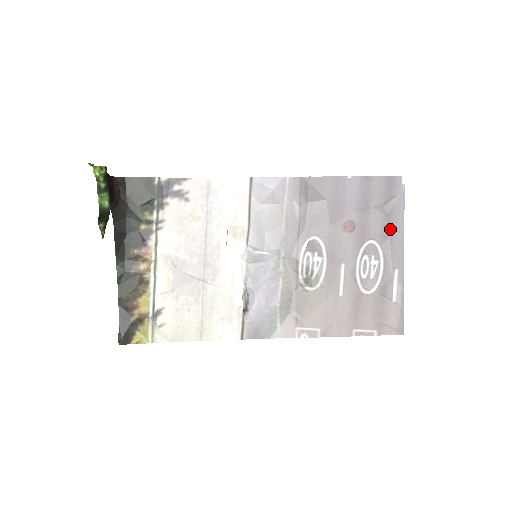
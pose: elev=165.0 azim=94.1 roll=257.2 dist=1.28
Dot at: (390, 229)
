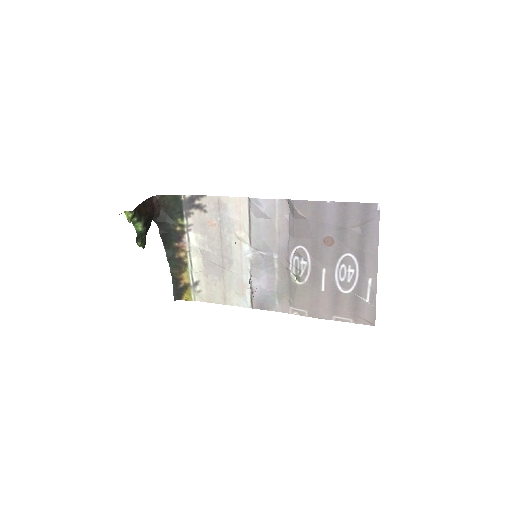
Dot at: (365, 246)
